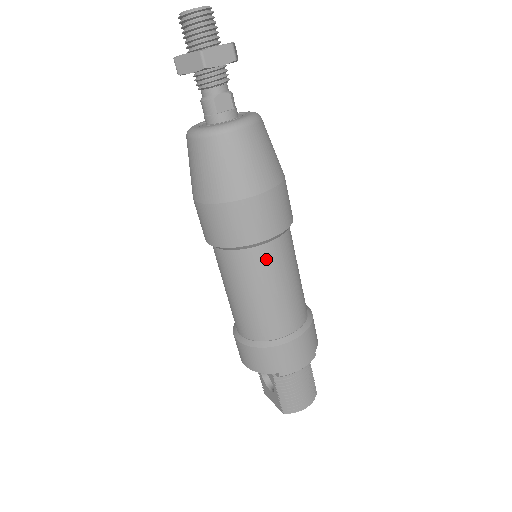
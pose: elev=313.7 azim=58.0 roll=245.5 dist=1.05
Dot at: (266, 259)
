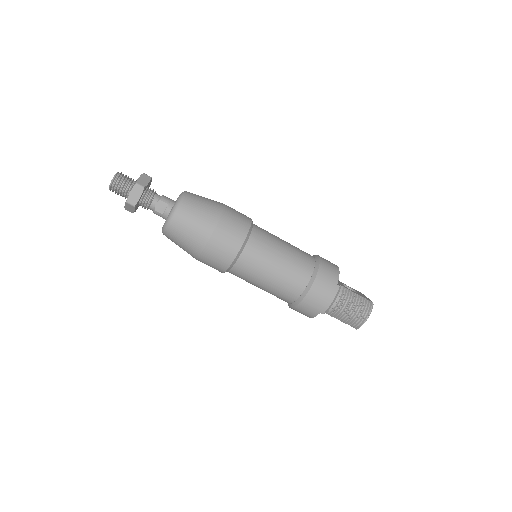
Dot at: (248, 263)
